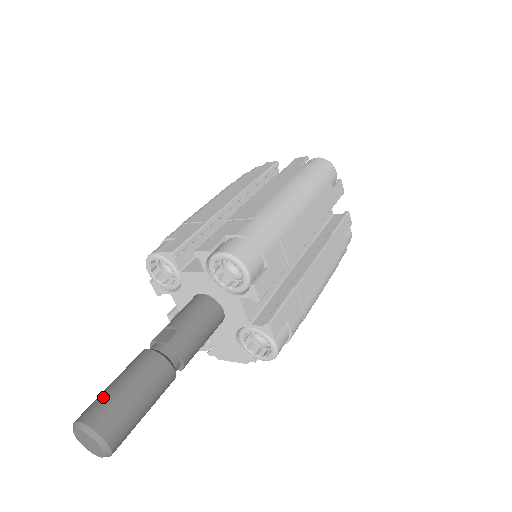
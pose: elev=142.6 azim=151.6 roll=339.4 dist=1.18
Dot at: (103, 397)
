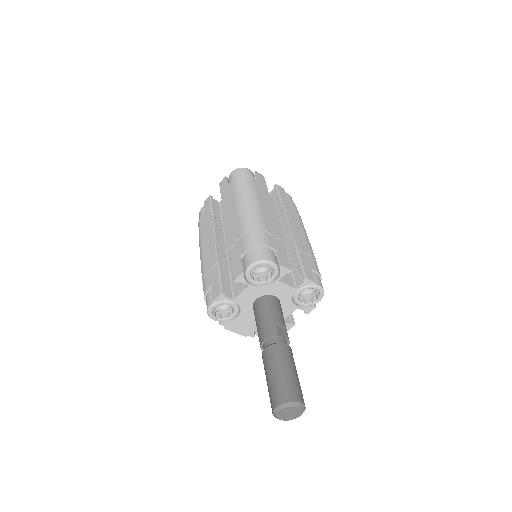
Dot at: (296, 383)
